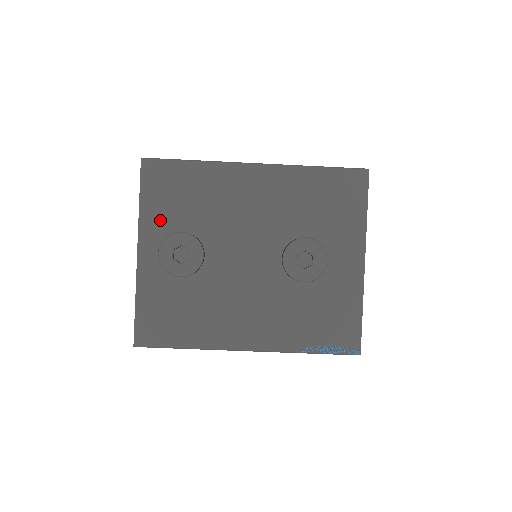
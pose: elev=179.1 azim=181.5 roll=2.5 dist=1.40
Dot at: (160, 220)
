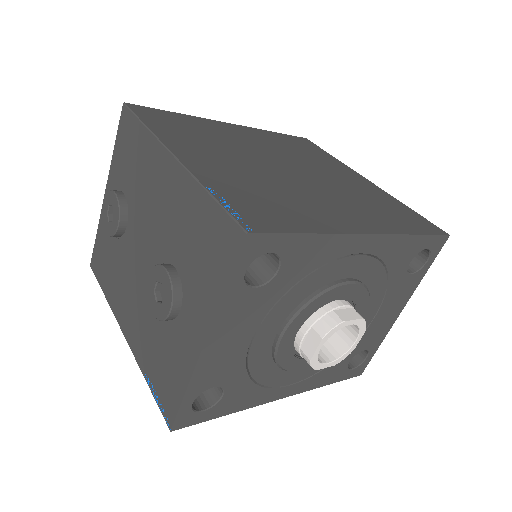
Dot at: (118, 172)
